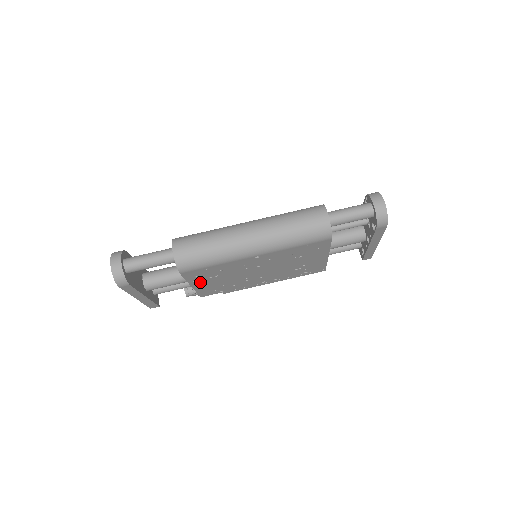
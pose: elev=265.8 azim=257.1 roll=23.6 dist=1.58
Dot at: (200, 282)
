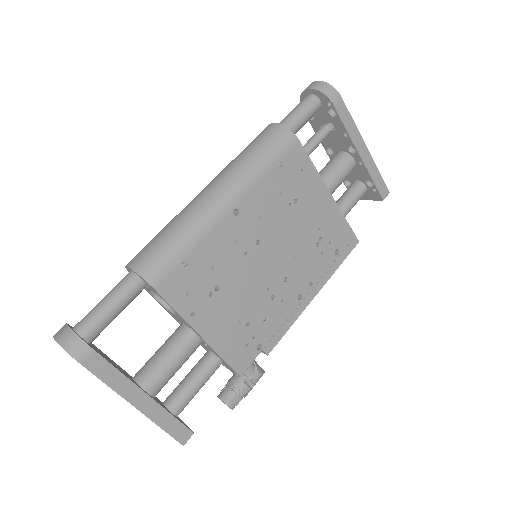
Dot at: (205, 317)
